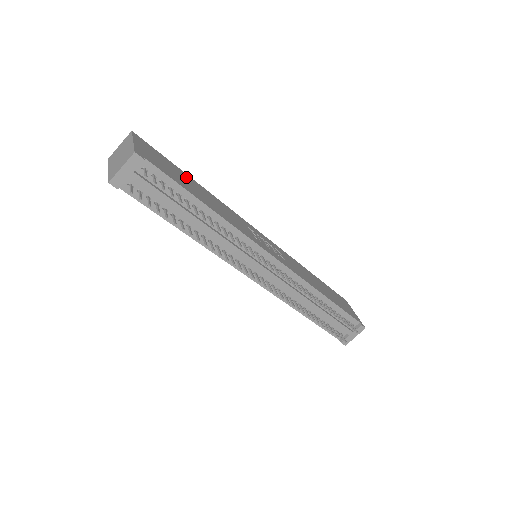
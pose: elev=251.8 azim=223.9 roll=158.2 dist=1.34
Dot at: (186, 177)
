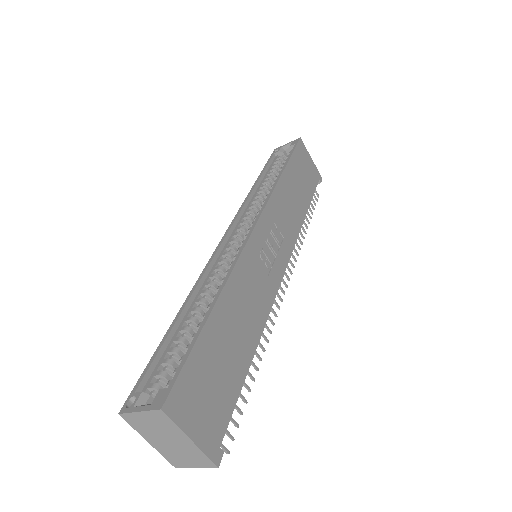
Dot at: (215, 336)
